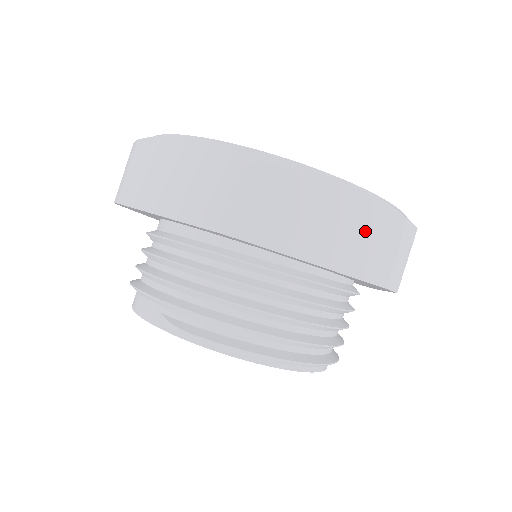
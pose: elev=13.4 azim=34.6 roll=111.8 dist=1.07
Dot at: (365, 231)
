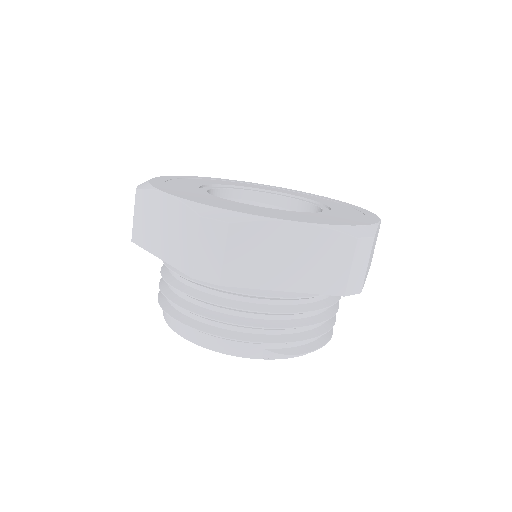
Dot at: occluded
